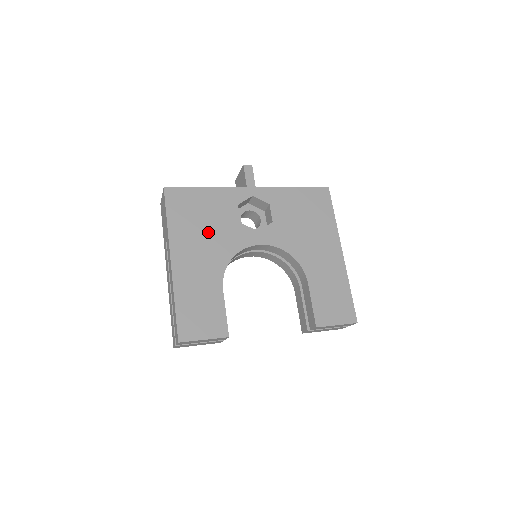
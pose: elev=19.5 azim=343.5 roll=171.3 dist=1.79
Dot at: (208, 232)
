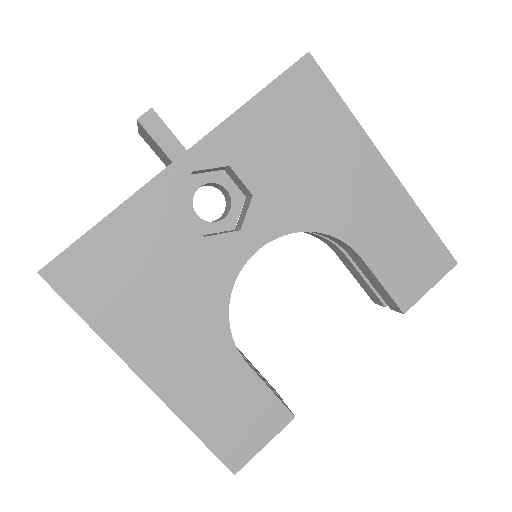
Dot at: (164, 293)
